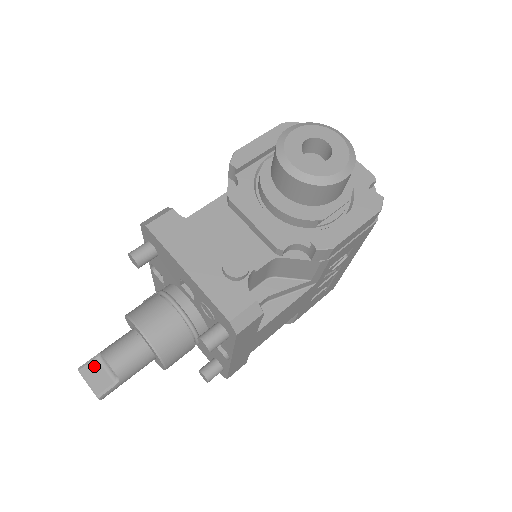
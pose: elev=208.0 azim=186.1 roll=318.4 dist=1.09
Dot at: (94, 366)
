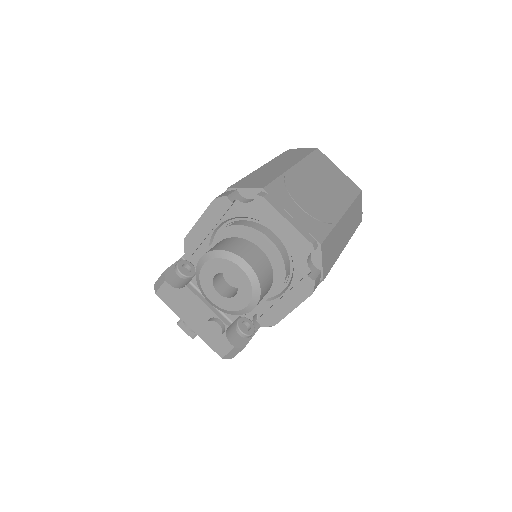
Dot at: occluded
